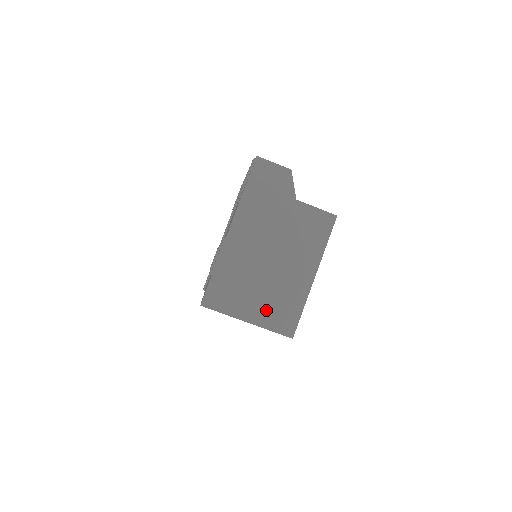
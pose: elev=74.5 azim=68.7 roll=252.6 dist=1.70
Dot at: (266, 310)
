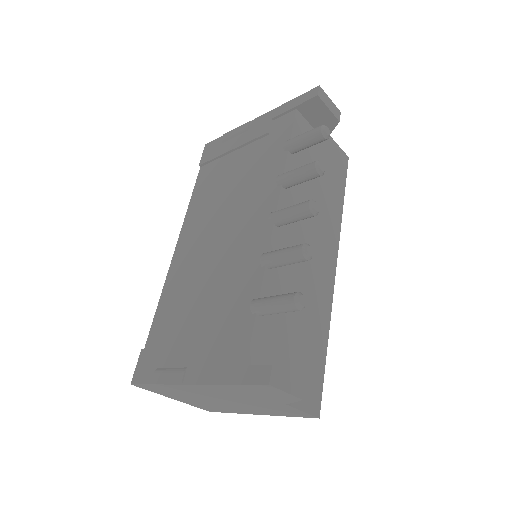
Dot at: (196, 403)
